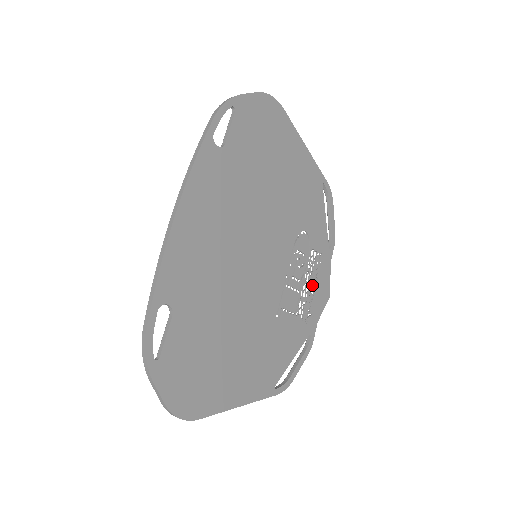
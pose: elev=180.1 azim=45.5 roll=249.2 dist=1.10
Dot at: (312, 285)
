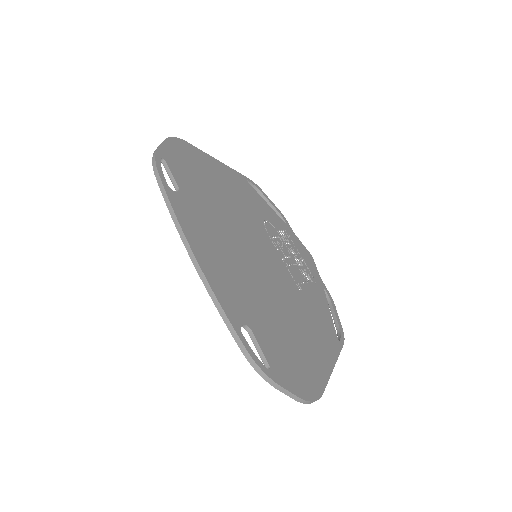
Dot at: (298, 255)
